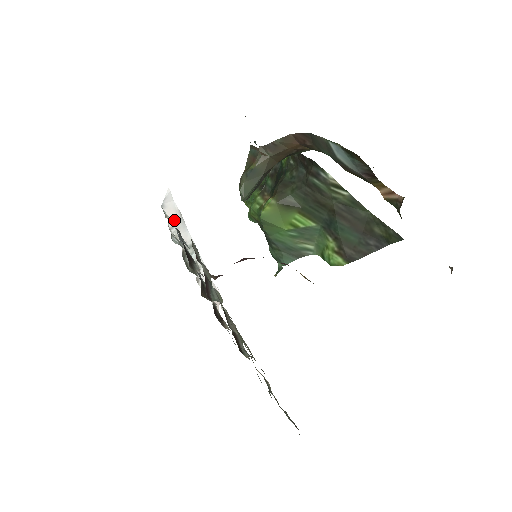
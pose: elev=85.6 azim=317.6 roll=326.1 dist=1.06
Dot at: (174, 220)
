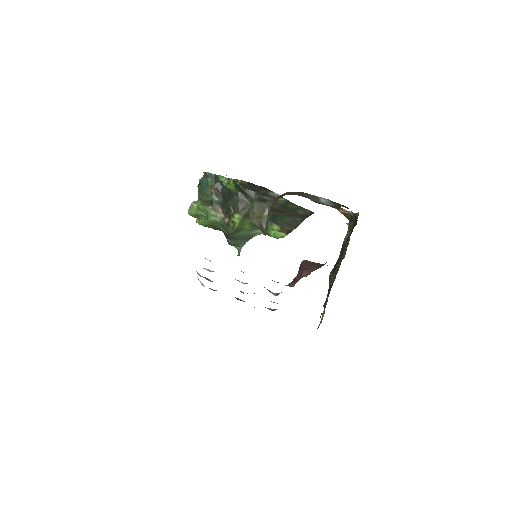
Dot at: occluded
